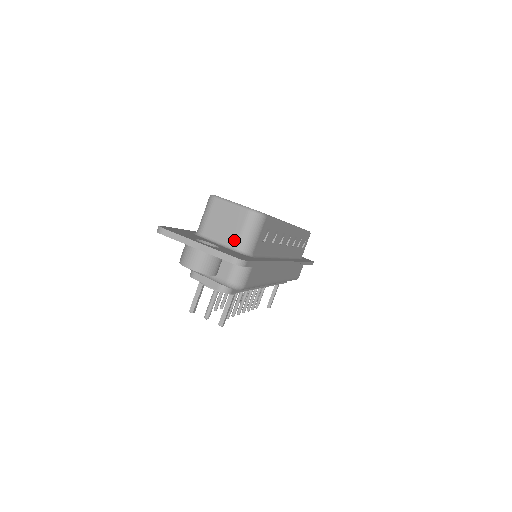
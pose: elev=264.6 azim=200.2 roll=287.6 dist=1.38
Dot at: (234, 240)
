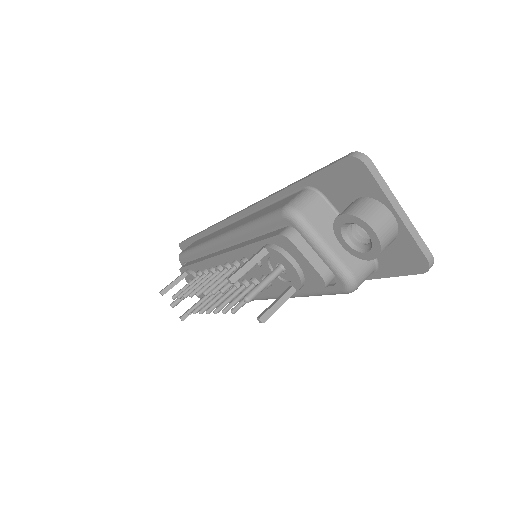
Dot at: occluded
